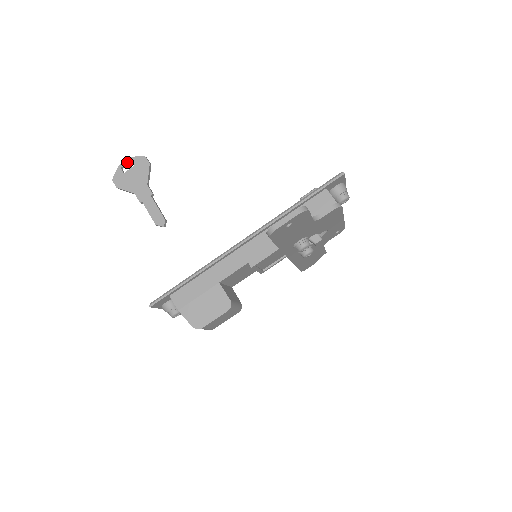
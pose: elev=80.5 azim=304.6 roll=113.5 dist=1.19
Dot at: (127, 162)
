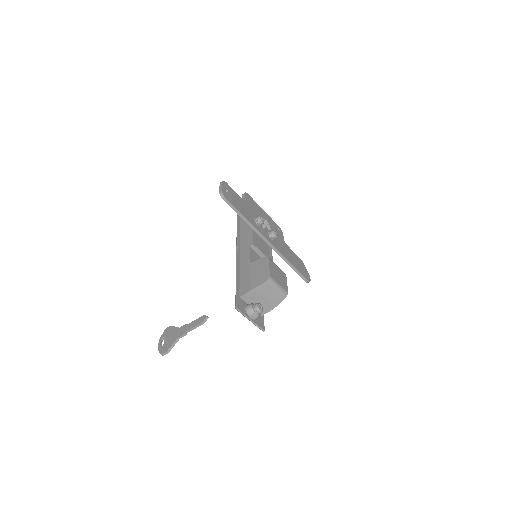
Dot at: (160, 342)
